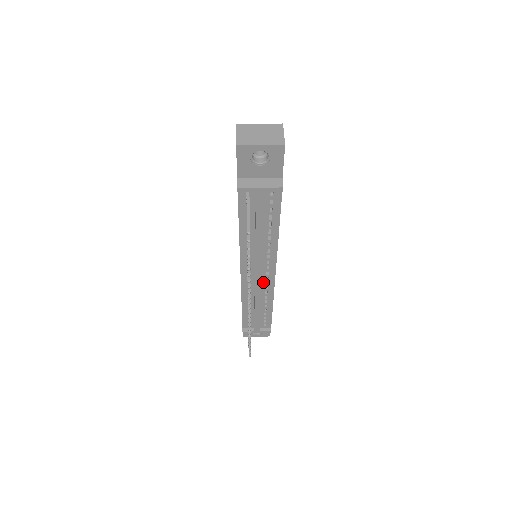
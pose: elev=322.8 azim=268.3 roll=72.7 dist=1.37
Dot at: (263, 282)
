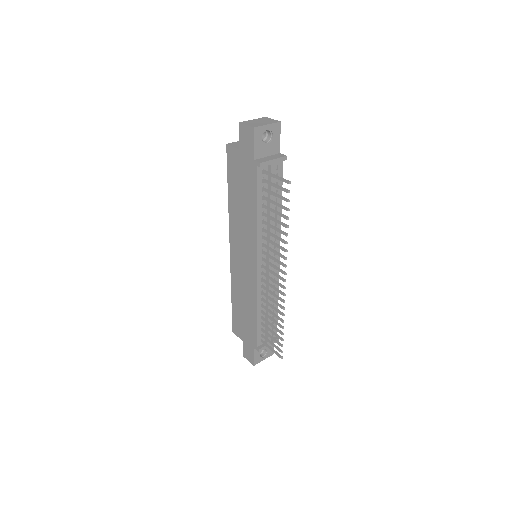
Dot at: occluded
